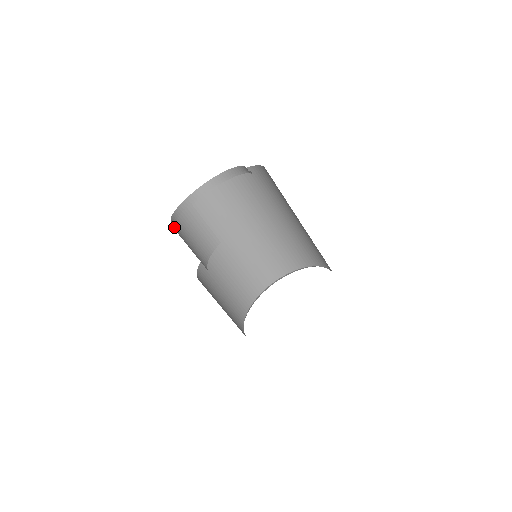
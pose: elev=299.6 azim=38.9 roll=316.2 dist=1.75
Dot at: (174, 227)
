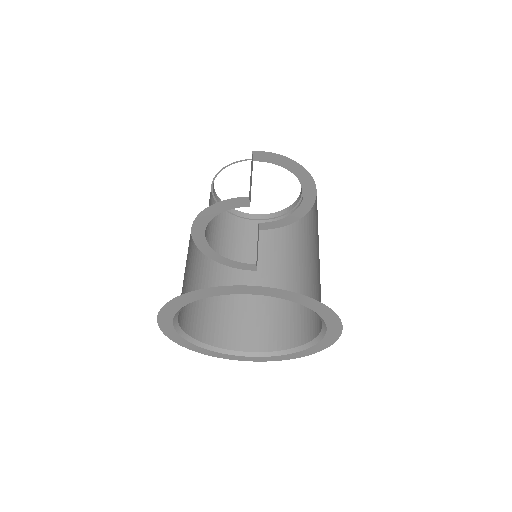
Dot at: occluded
